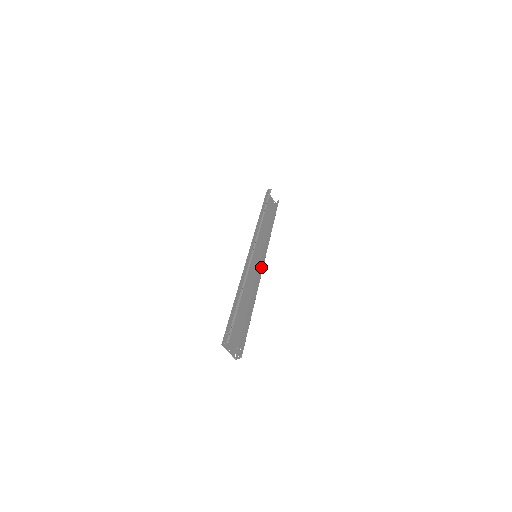
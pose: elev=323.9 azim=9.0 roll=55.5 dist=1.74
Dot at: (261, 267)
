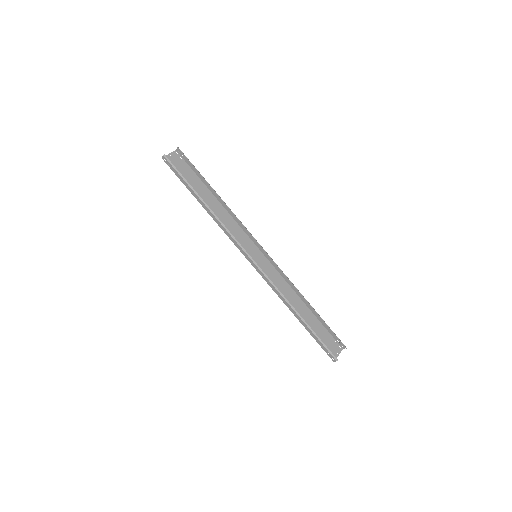
Dot at: (268, 258)
